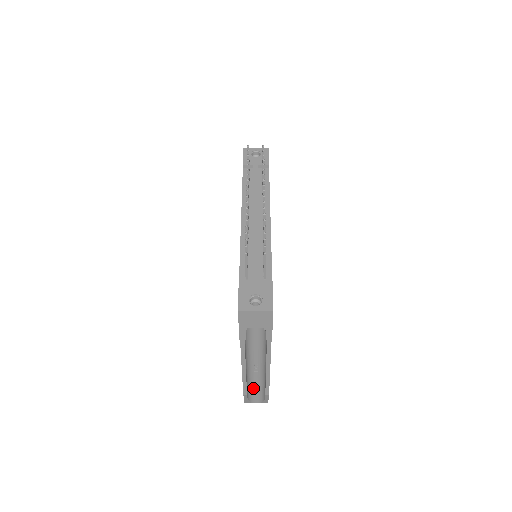
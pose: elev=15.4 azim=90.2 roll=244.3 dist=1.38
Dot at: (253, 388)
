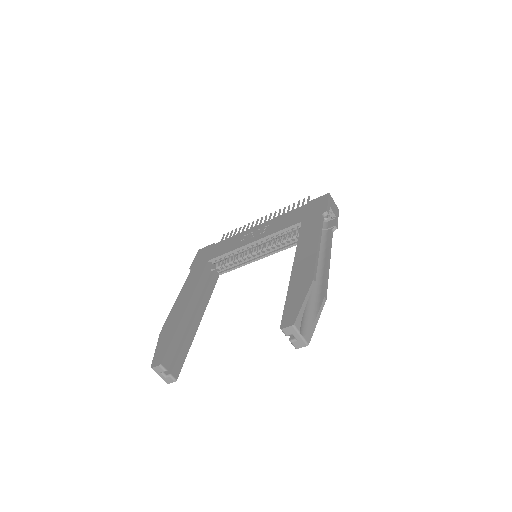
Dot at: occluded
